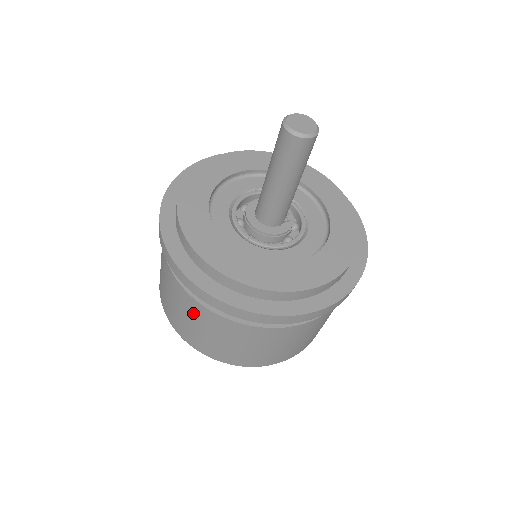
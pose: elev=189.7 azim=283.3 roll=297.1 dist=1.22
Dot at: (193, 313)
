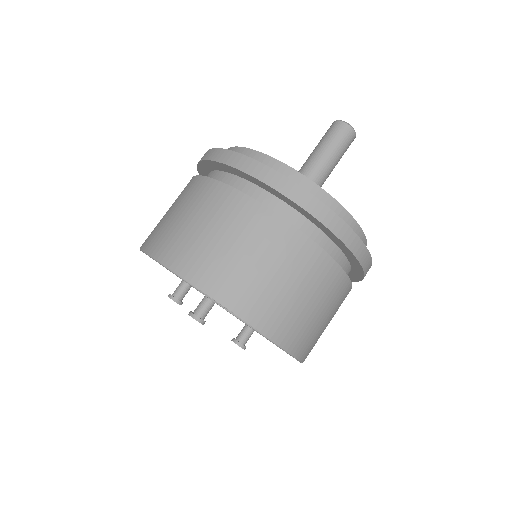
Dot at: (242, 224)
